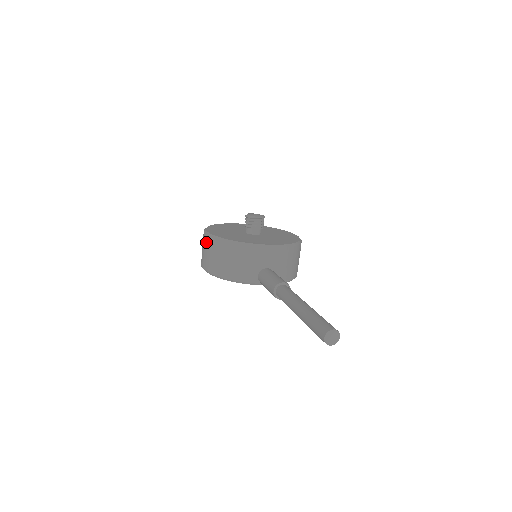
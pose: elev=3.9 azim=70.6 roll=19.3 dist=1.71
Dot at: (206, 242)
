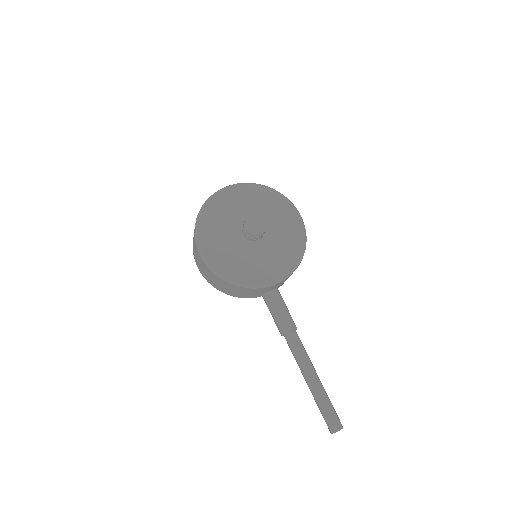
Dot at: (202, 264)
